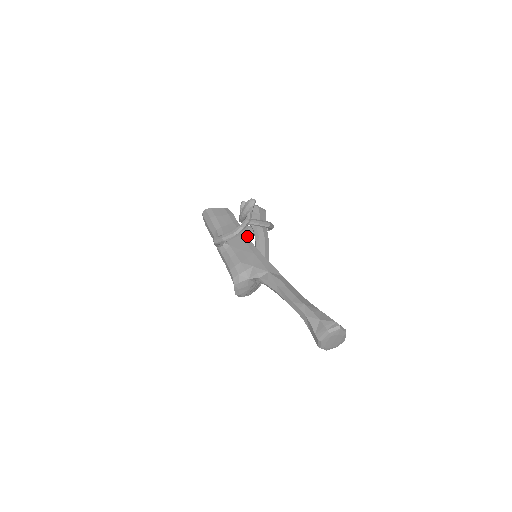
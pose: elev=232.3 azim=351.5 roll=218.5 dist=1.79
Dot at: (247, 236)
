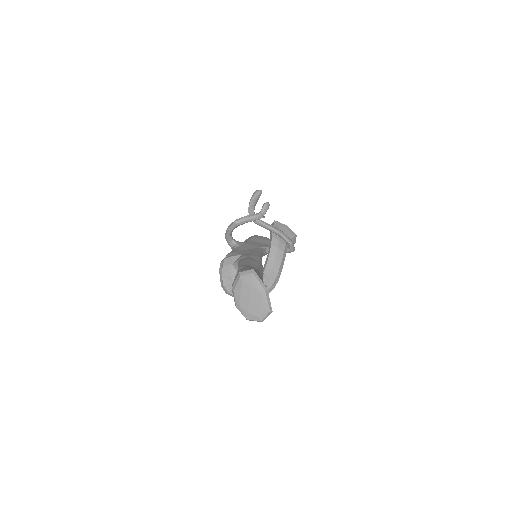
Dot at: (265, 248)
